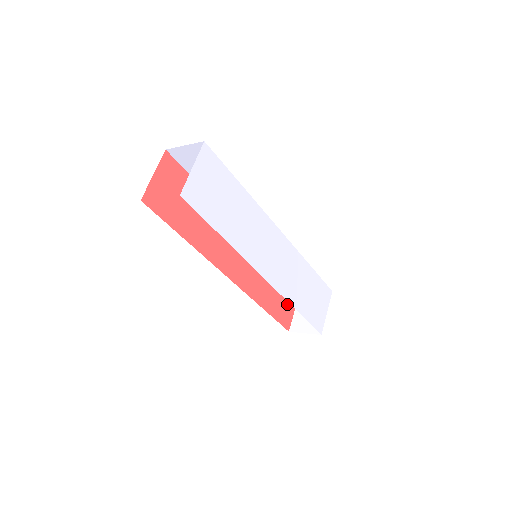
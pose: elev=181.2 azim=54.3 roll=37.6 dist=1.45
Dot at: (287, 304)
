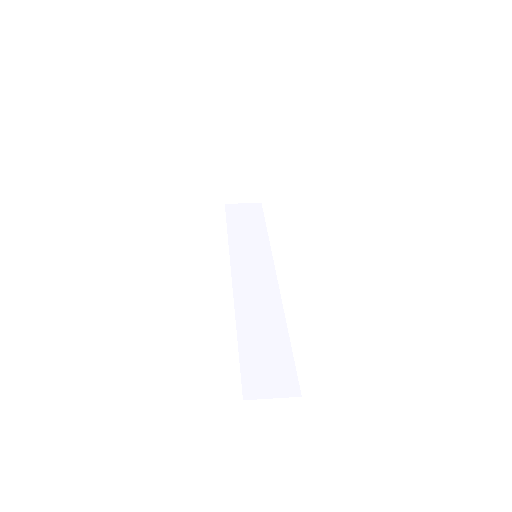
Dot at: occluded
